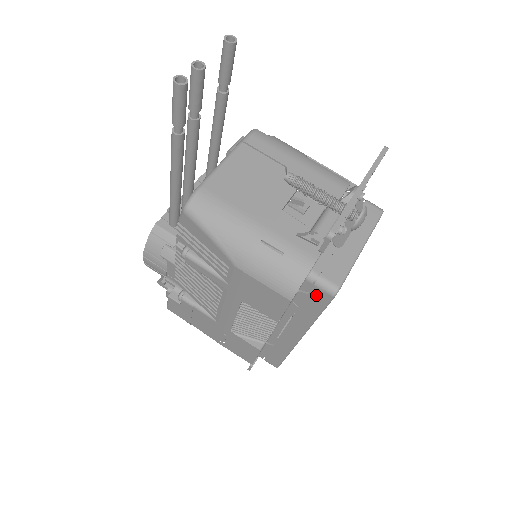
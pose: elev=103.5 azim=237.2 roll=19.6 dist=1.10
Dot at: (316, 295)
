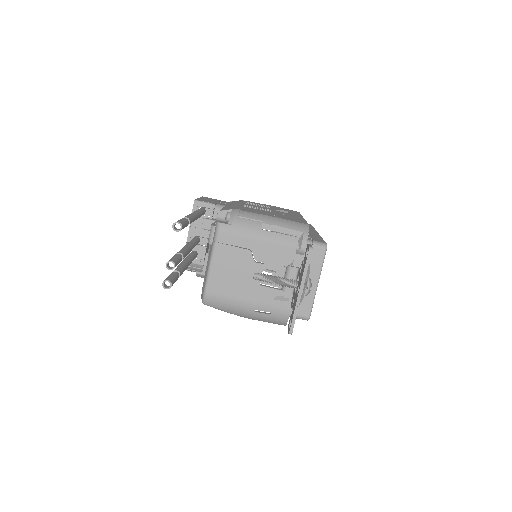
Dot at: occluded
